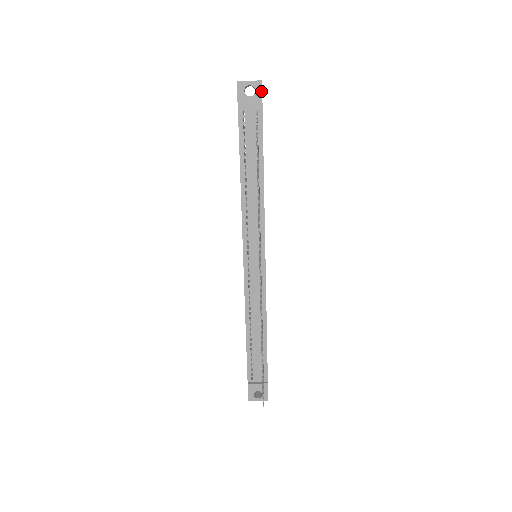
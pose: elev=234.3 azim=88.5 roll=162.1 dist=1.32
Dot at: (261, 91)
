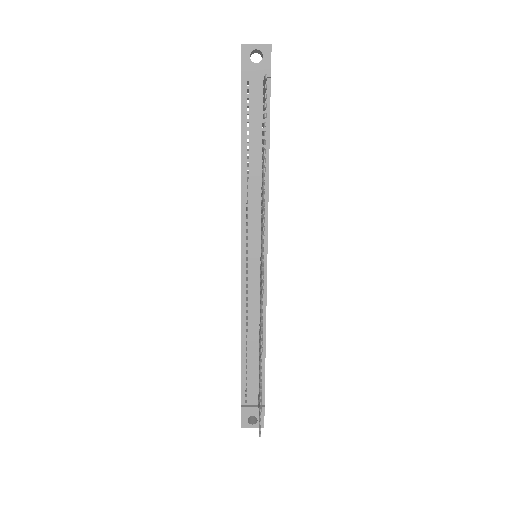
Dot at: (270, 57)
